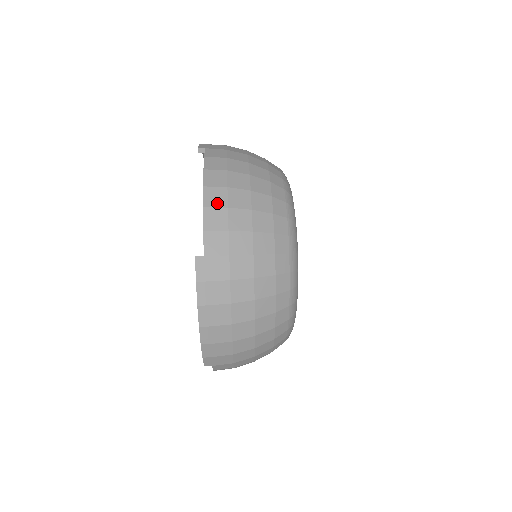
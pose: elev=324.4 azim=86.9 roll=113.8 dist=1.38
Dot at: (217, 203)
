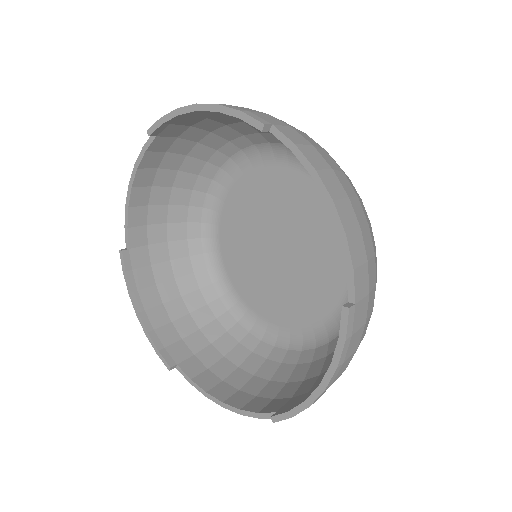
Dot at: (352, 224)
